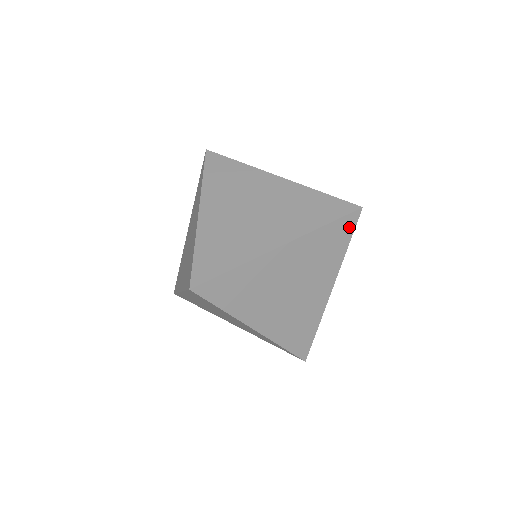
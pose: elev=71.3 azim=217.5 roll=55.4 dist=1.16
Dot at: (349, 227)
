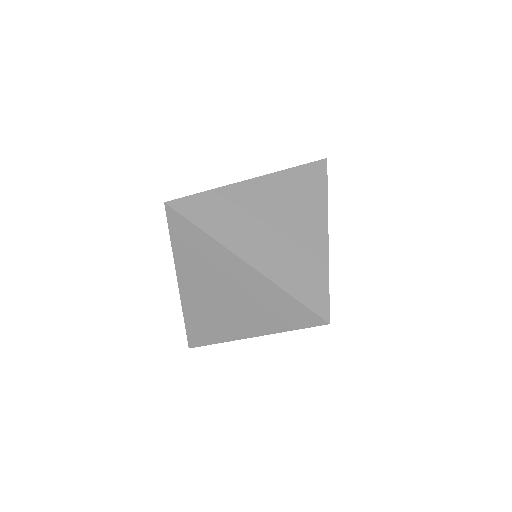
Dot at: (306, 321)
